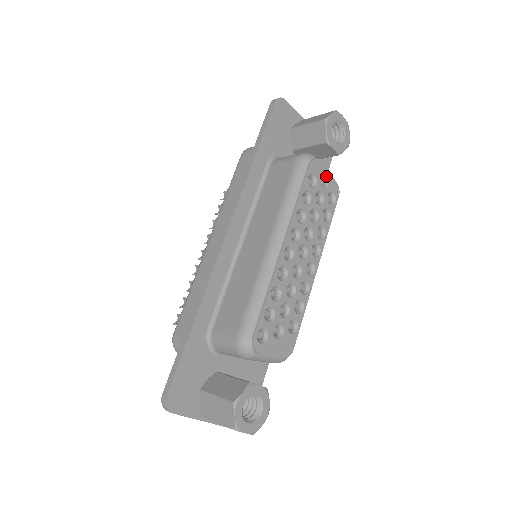
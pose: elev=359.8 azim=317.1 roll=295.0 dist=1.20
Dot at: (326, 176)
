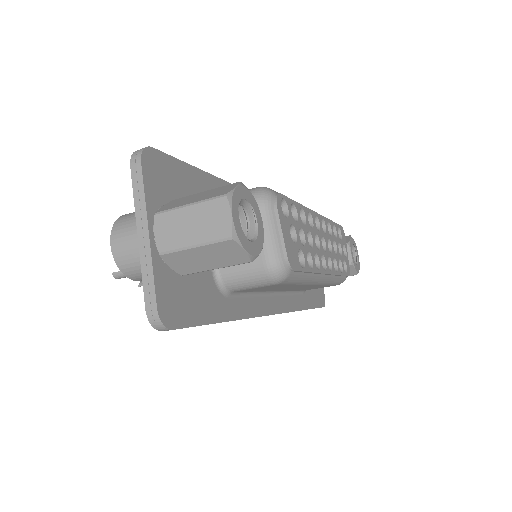
Dot at: (345, 252)
